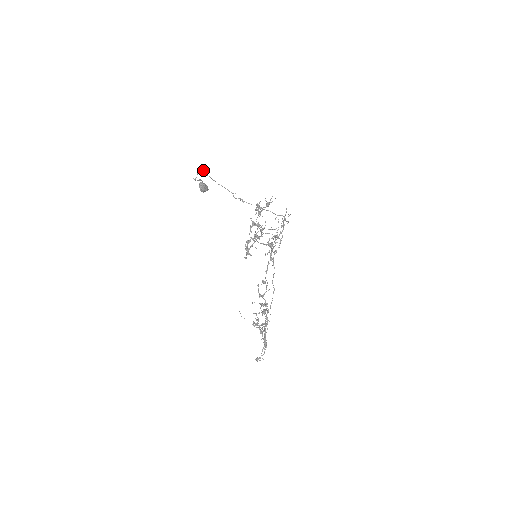
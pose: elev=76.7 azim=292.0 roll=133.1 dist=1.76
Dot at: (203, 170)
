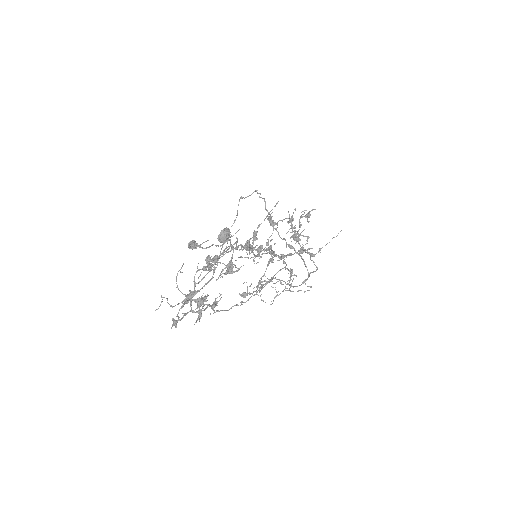
Dot at: (260, 193)
